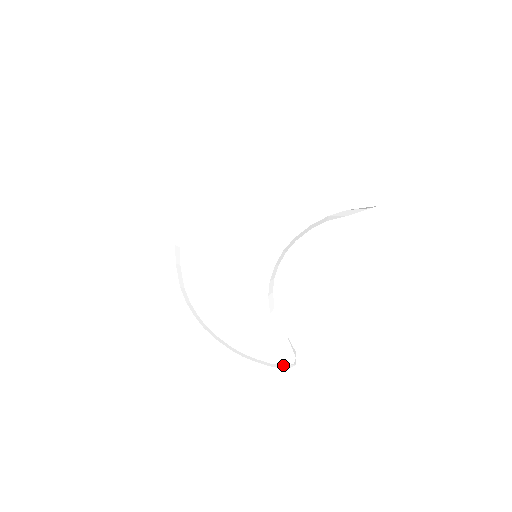
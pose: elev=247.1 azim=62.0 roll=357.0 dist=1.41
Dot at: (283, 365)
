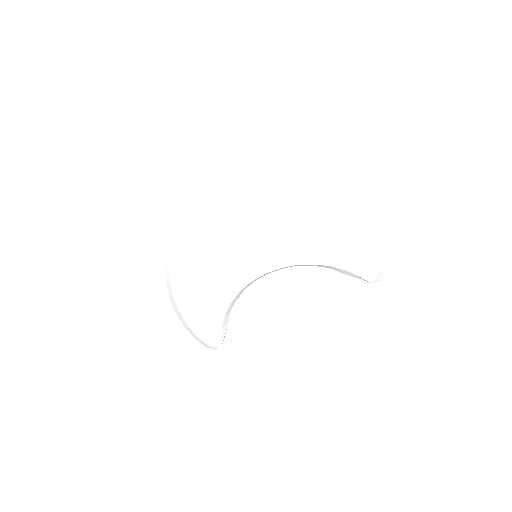
Dot at: (207, 344)
